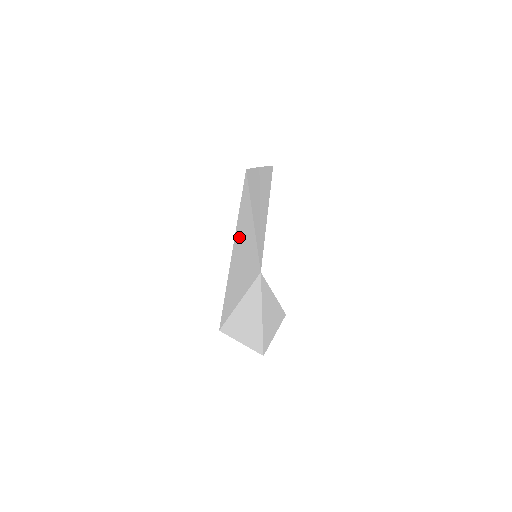
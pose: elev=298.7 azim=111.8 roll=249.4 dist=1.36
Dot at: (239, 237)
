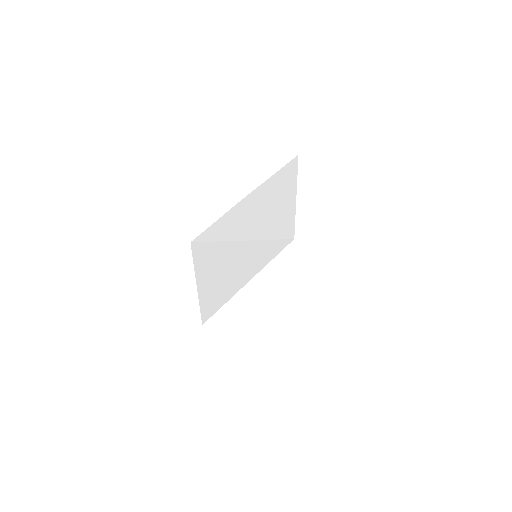
Dot at: (208, 271)
